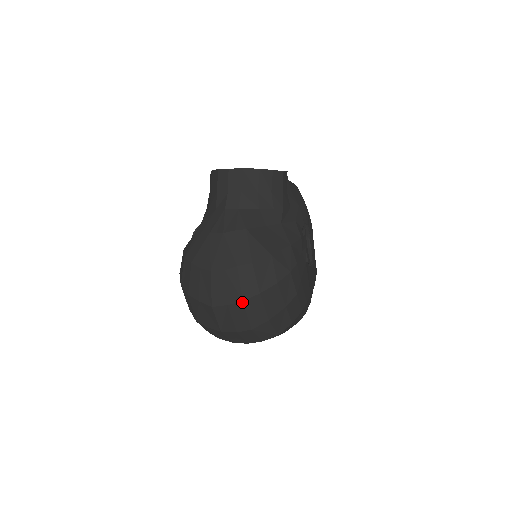
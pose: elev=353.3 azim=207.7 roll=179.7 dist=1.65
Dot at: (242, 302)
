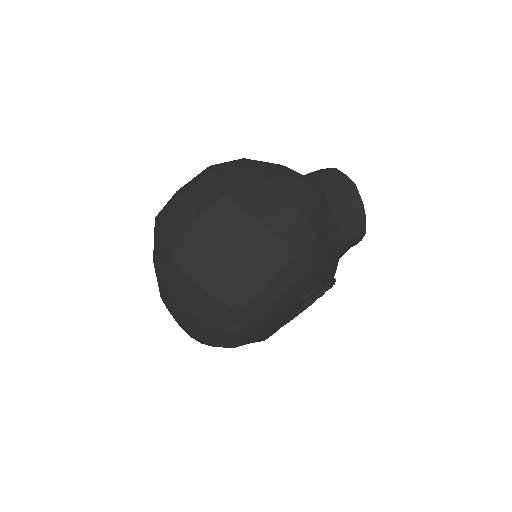
Dot at: (257, 222)
